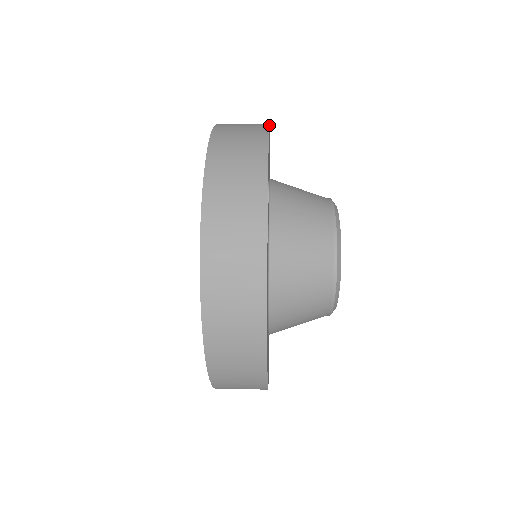
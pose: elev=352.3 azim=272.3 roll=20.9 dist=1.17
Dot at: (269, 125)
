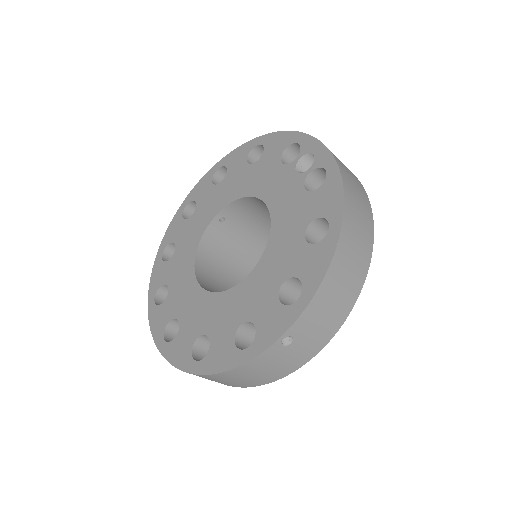
Dot at: occluded
